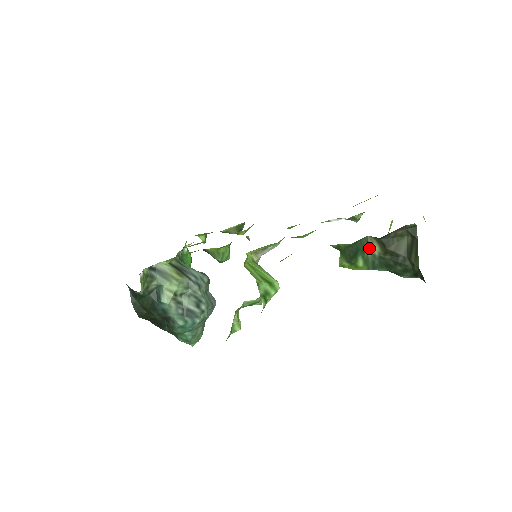
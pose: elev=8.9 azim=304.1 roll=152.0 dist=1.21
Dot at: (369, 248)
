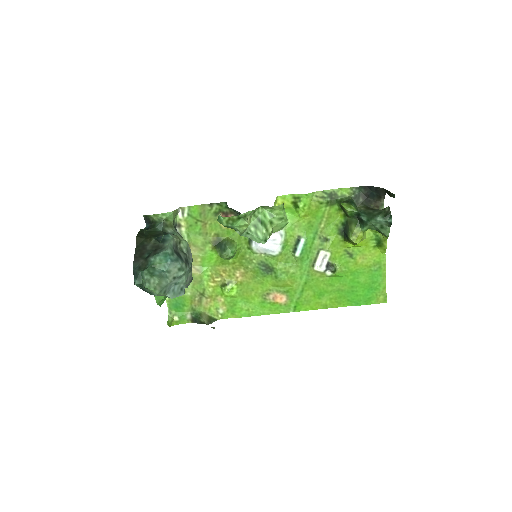
Dot at: (358, 208)
